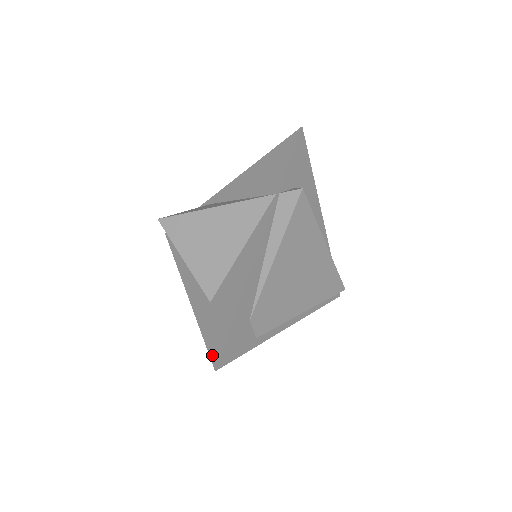
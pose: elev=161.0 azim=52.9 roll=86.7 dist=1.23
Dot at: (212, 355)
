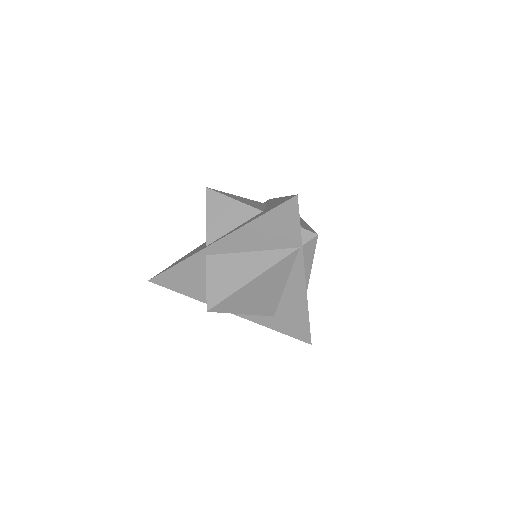
Dot at: (302, 340)
